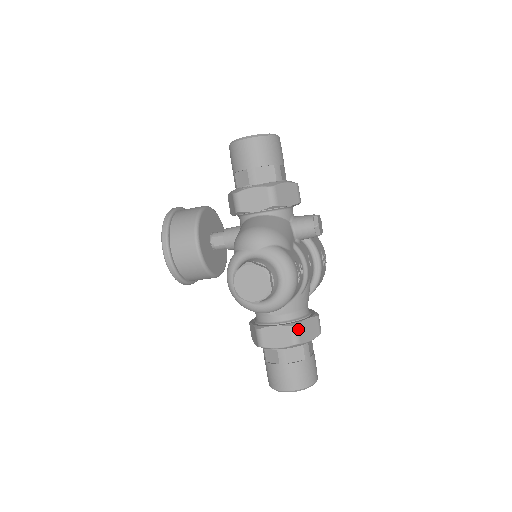
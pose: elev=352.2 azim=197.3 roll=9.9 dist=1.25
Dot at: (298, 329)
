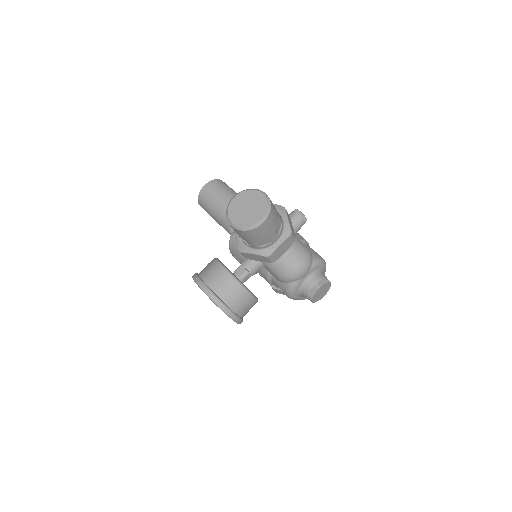
Dot at: occluded
